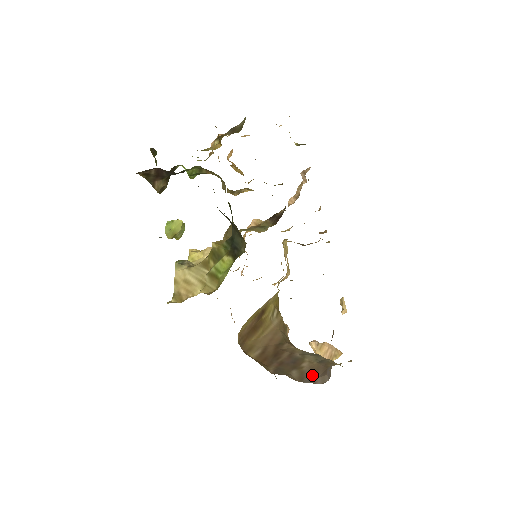
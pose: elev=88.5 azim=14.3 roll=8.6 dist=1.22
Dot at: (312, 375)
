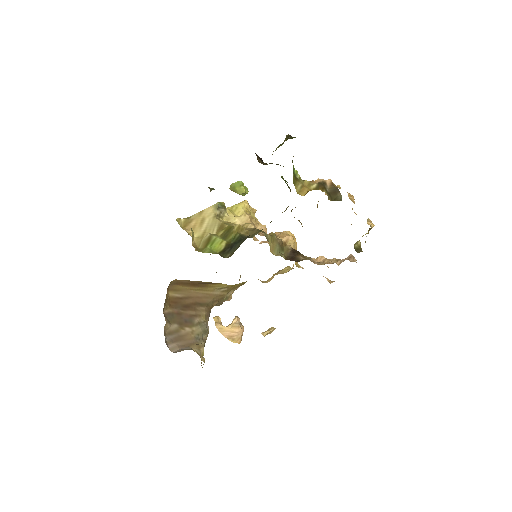
Dot at: (177, 339)
